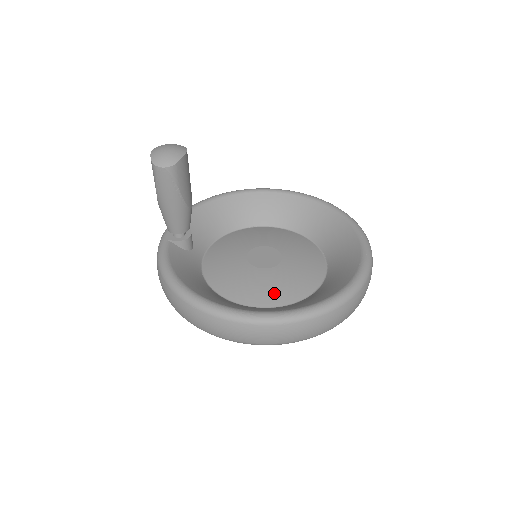
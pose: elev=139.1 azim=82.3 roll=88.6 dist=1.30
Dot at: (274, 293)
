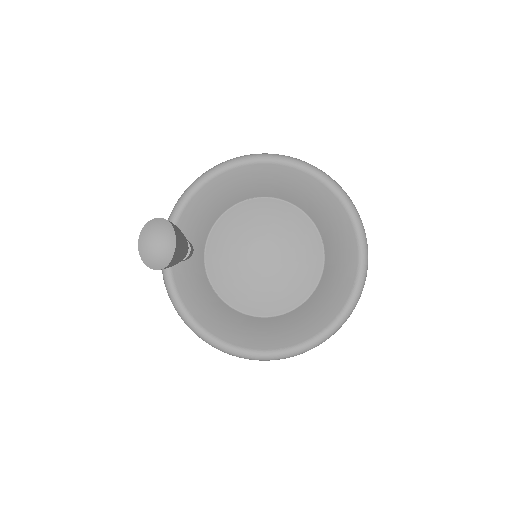
Dot at: (275, 302)
